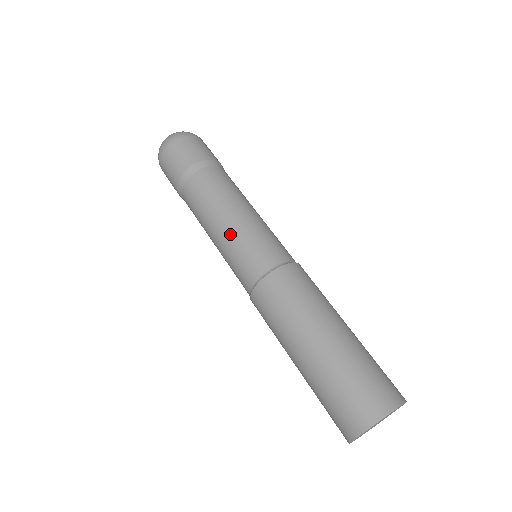
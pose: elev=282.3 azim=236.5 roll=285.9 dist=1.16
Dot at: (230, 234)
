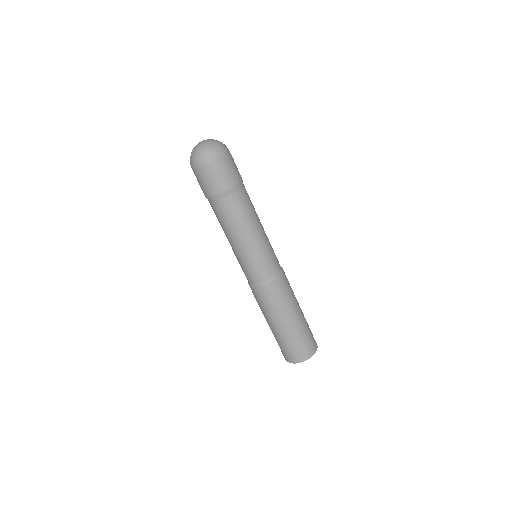
Dot at: (240, 253)
